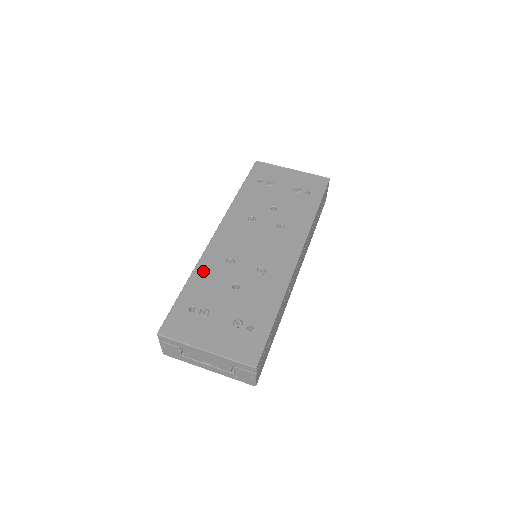
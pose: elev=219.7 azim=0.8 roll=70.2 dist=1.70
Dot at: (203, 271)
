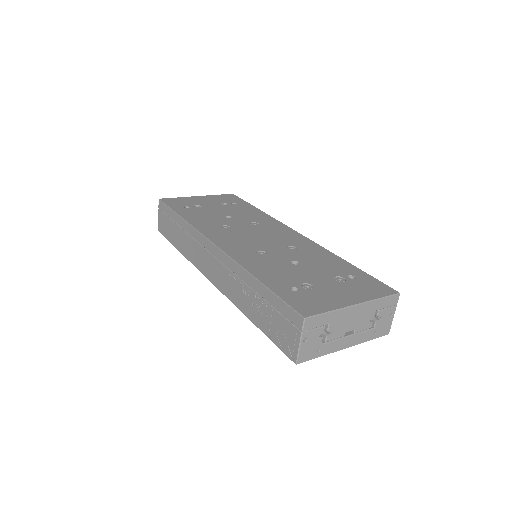
Dot at: (254, 266)
